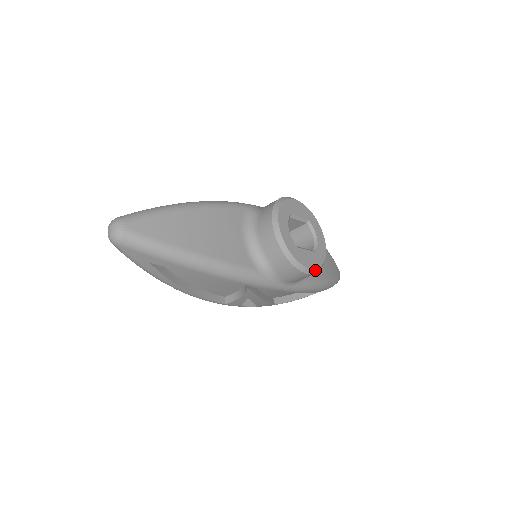
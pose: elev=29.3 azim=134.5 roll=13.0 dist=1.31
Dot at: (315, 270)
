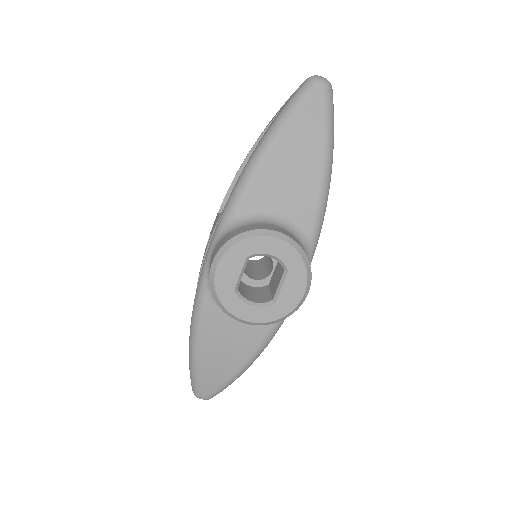
Dot at: (308, 284)
